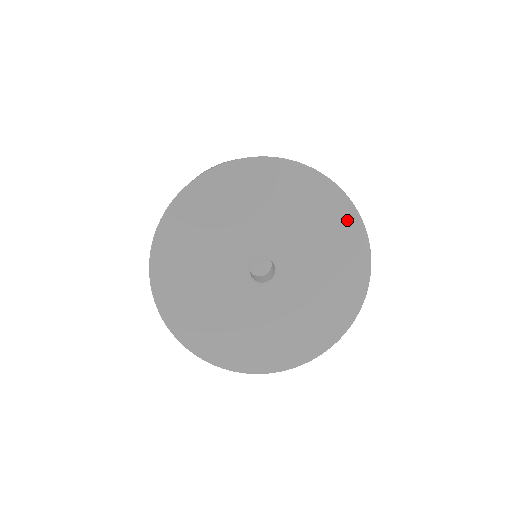
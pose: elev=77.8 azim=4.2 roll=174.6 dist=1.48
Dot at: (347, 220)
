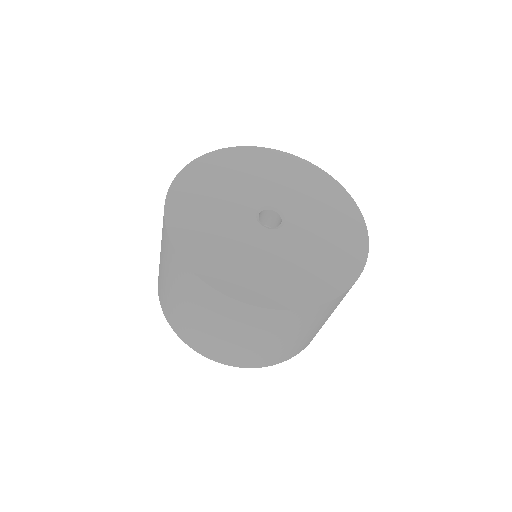
Dot at: (357, 234)
